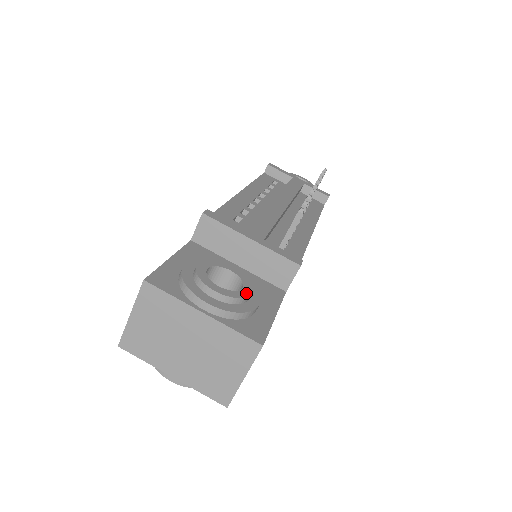
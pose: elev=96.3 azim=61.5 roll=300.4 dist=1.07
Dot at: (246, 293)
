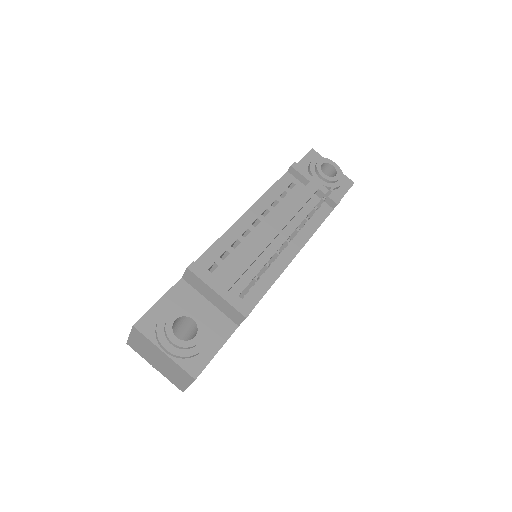
Dot at: (195, 342)
